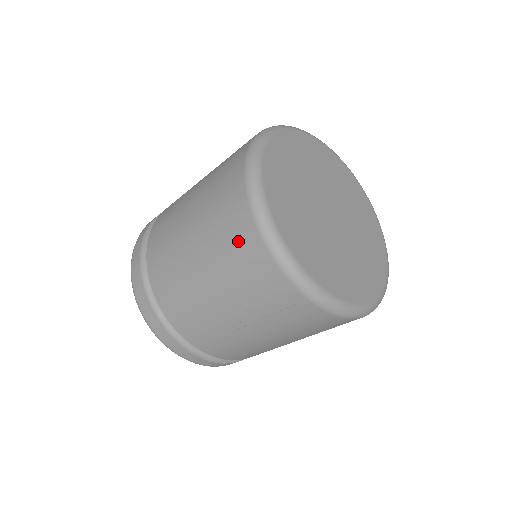
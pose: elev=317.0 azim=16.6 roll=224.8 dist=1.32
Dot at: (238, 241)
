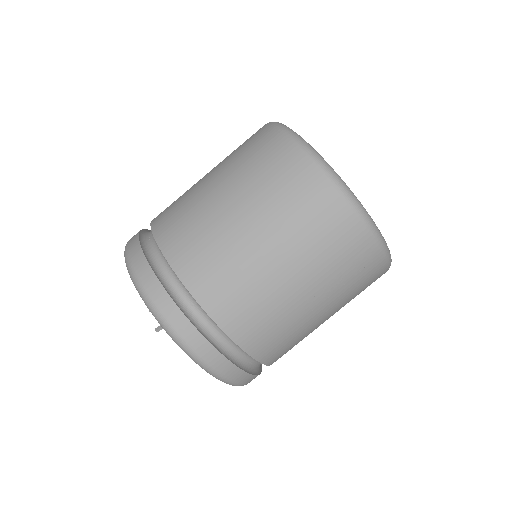
Dot at: (323, 216)
